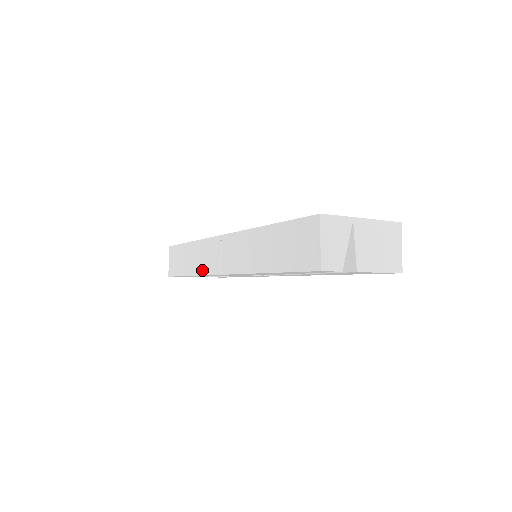
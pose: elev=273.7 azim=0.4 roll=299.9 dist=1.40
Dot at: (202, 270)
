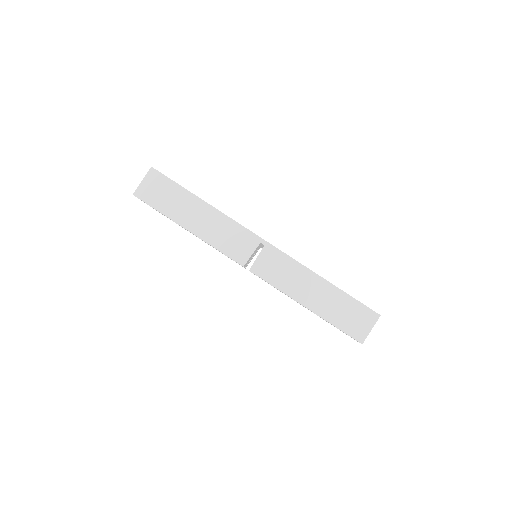
Dot at: (215, 243)
